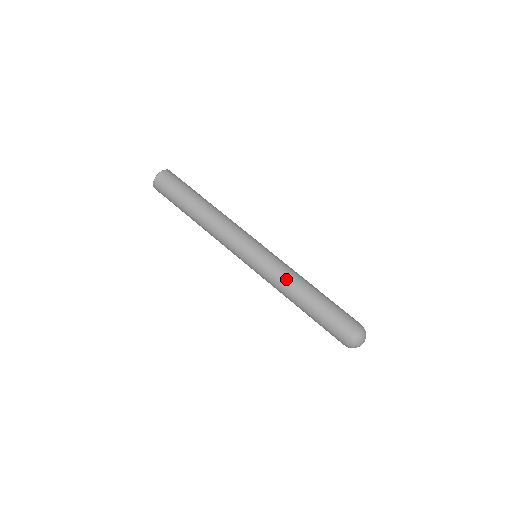
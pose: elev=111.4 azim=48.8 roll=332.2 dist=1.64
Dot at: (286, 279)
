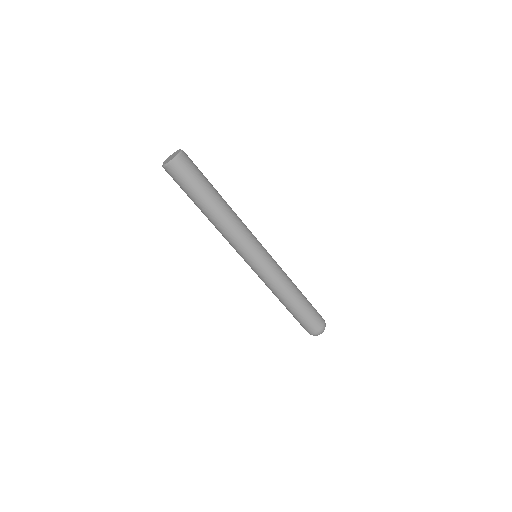
Dot at: (281, 285)
